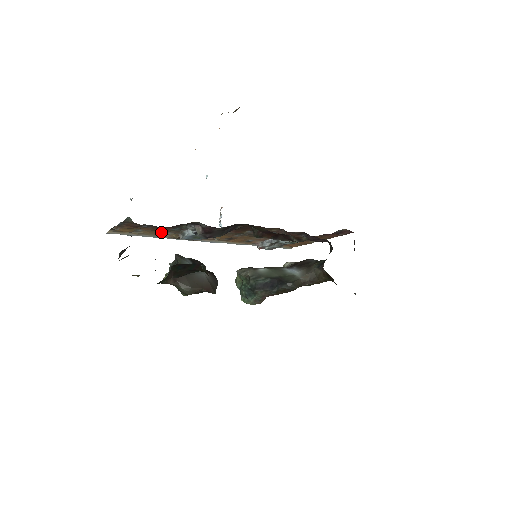
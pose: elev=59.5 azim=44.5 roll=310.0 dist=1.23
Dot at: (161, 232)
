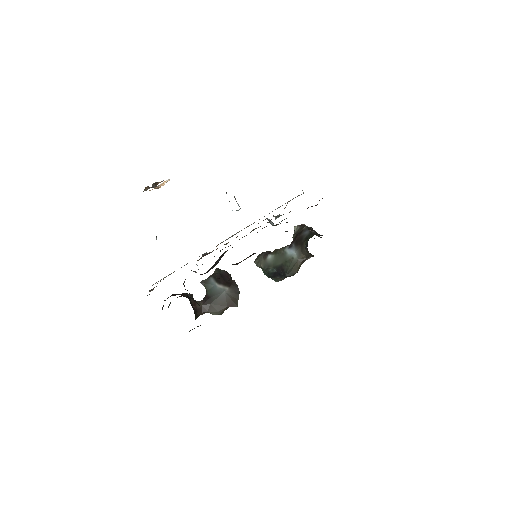
Dot at: occluded
